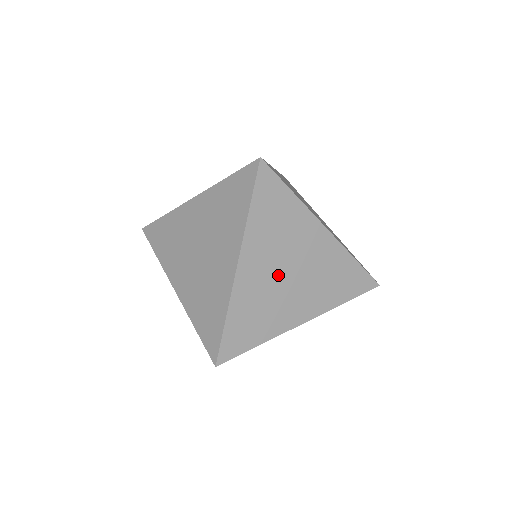
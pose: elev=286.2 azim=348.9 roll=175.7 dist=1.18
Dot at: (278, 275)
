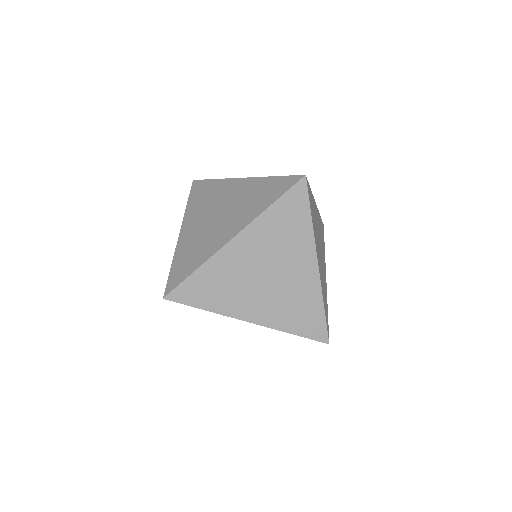
Dot at: (257, 270)
